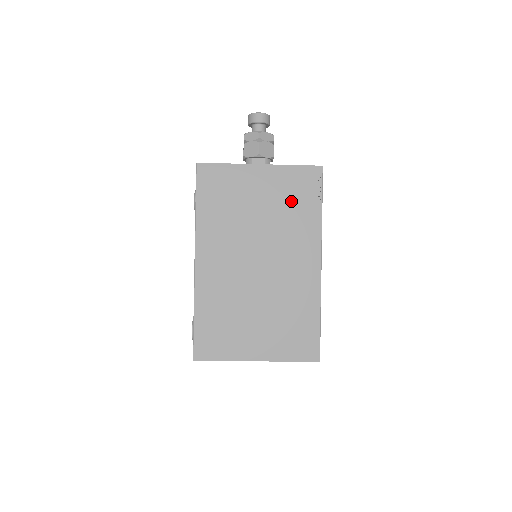
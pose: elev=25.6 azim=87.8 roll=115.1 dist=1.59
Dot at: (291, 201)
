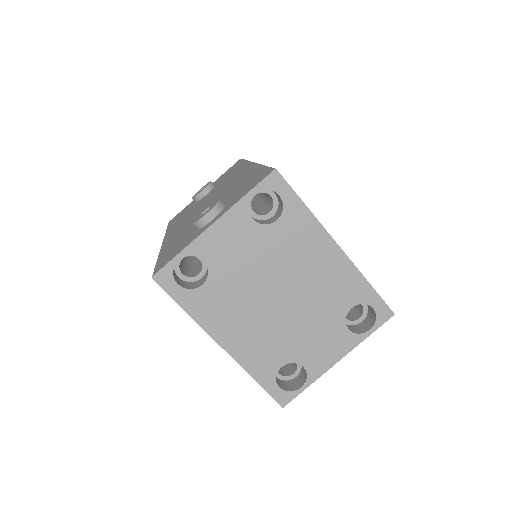
Dot at: occluded
